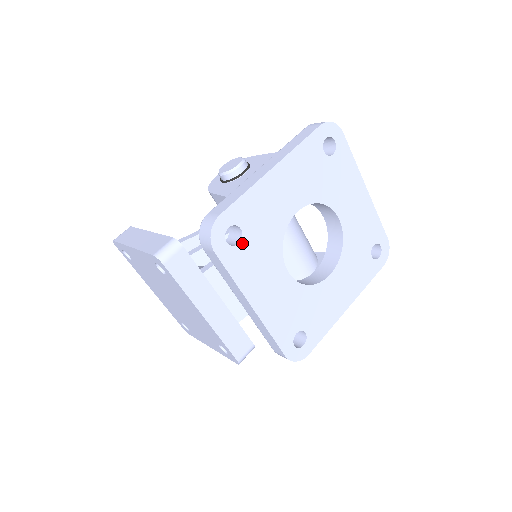
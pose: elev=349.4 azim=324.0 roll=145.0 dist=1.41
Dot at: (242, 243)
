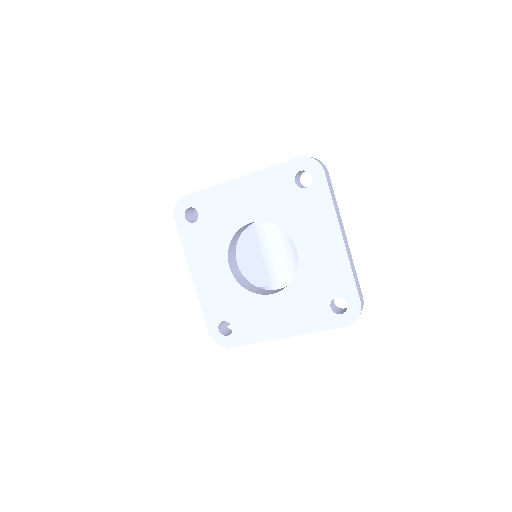
Dot at: (196, 224)
